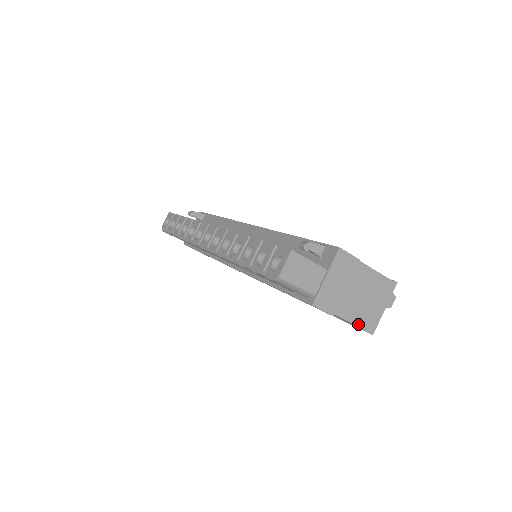
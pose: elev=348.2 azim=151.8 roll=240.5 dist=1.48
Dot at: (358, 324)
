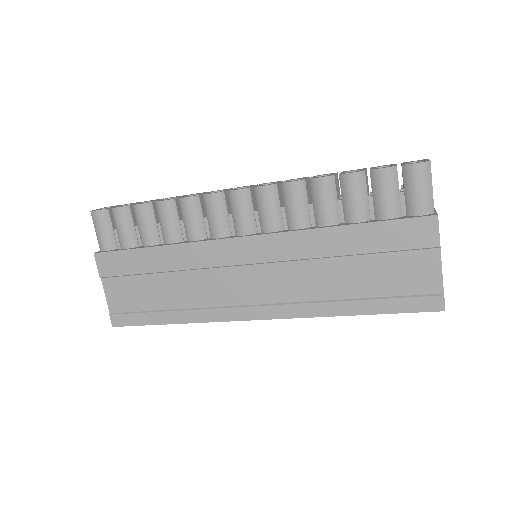
Dot at: occluded
